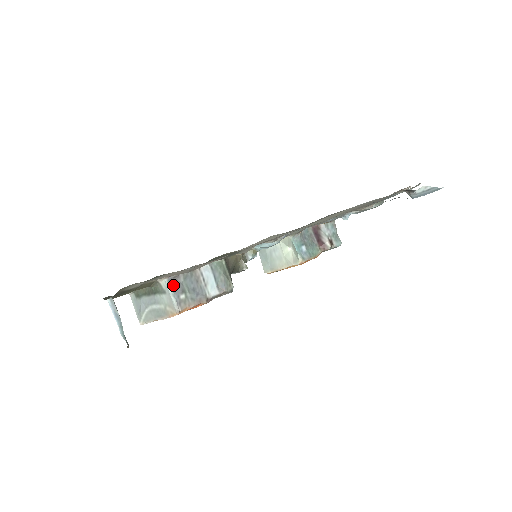
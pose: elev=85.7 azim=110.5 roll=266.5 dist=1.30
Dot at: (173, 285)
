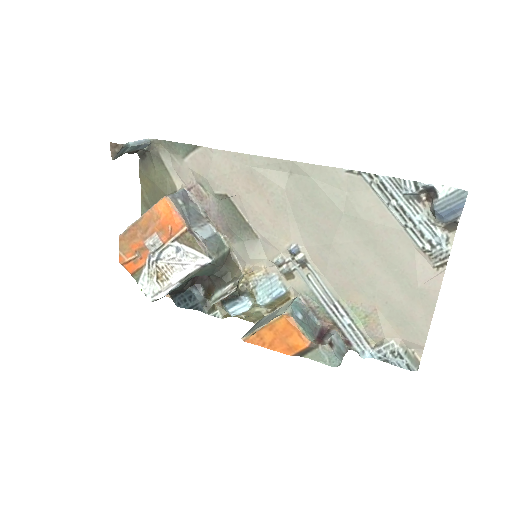
Dot at: (184, 194)
